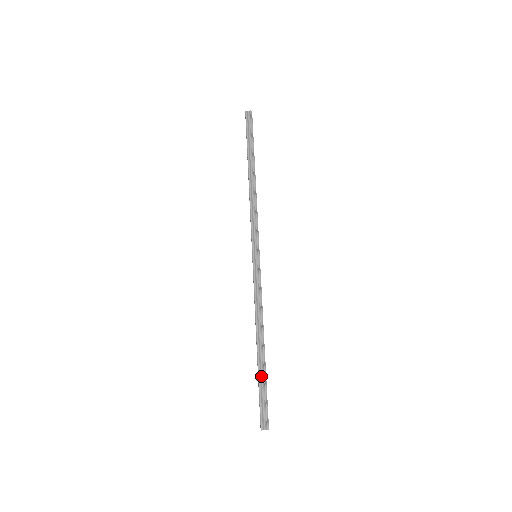
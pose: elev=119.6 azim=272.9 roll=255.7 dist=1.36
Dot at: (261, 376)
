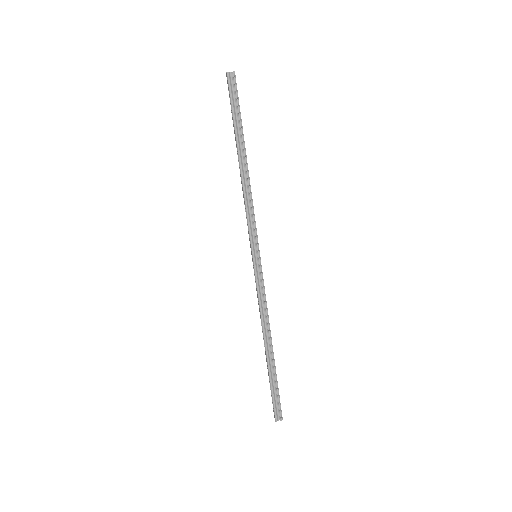
Dot at: (272, 375)
